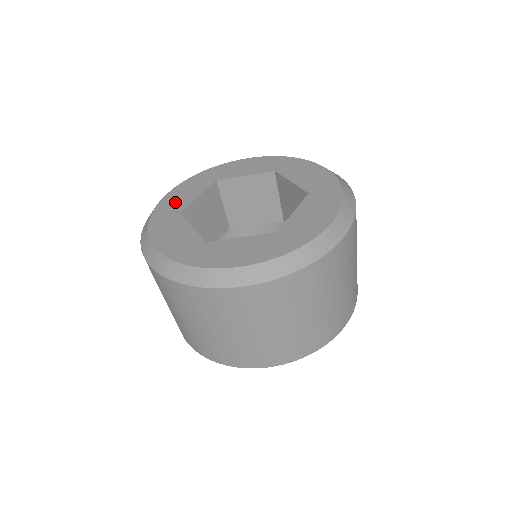
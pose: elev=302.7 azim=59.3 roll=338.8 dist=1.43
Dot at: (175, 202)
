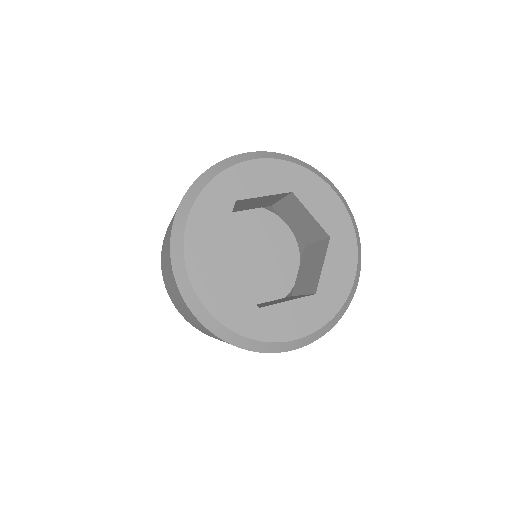
Dot at: (204, 240)
